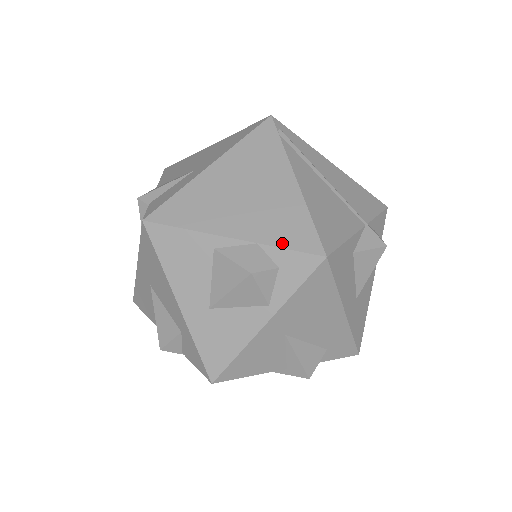
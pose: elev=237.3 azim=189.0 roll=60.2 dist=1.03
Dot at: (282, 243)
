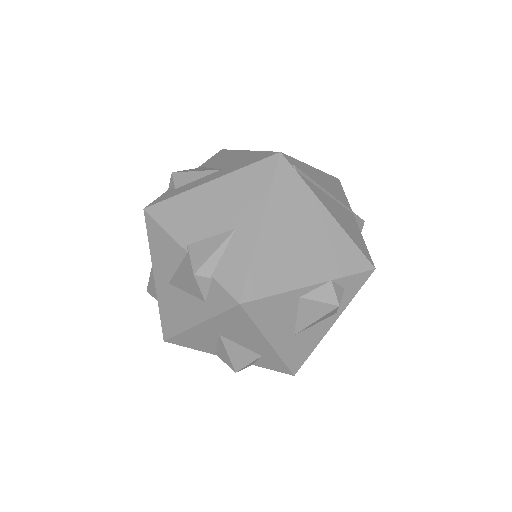
Dot at: (346, 272)
